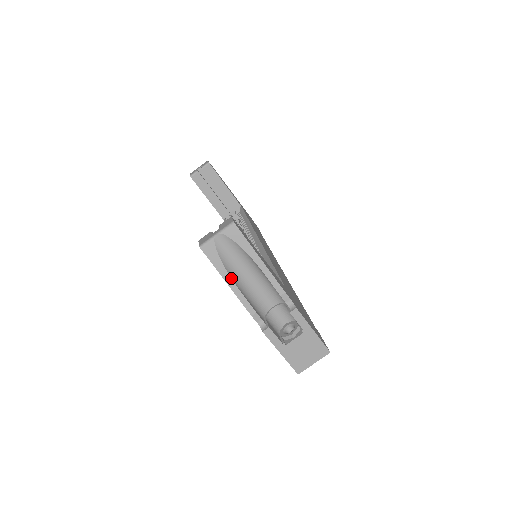
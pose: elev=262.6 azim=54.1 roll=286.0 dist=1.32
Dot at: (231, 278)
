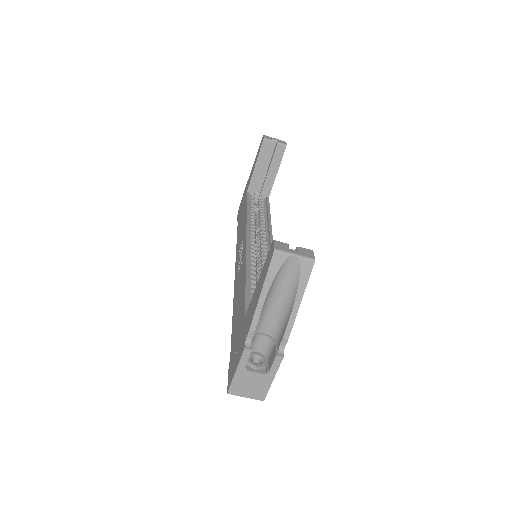
Dot at: (268, 292)
